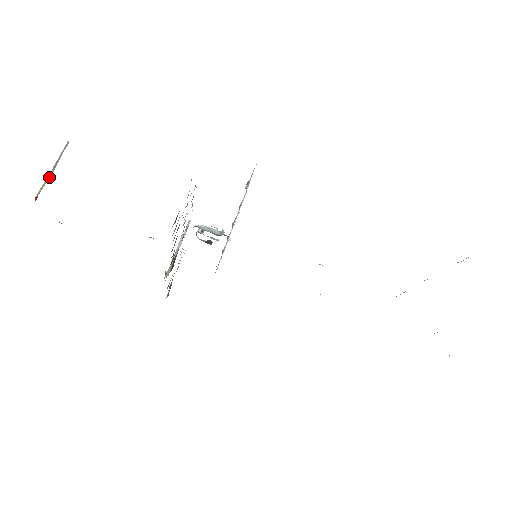
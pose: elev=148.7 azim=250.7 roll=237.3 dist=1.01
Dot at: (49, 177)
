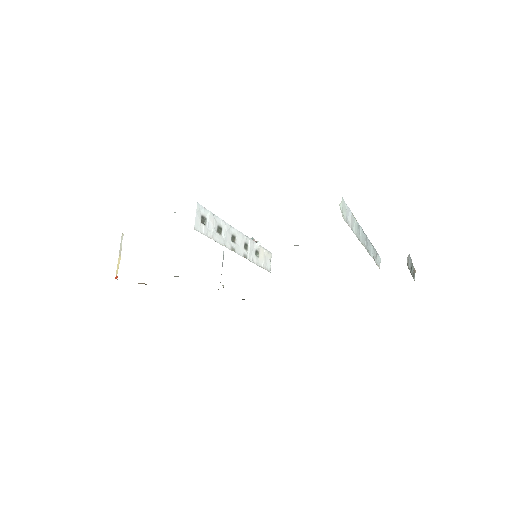
Dot at: (119, 261)
